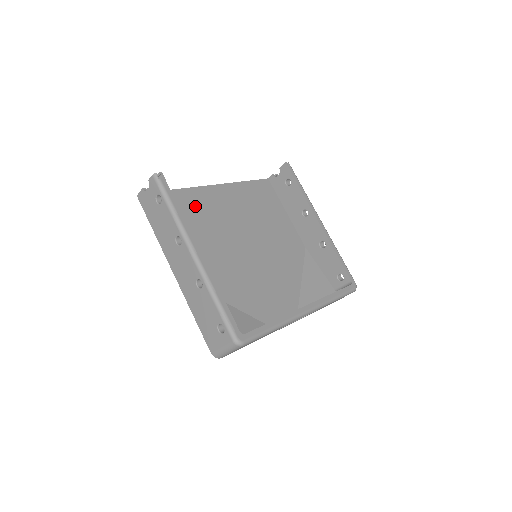
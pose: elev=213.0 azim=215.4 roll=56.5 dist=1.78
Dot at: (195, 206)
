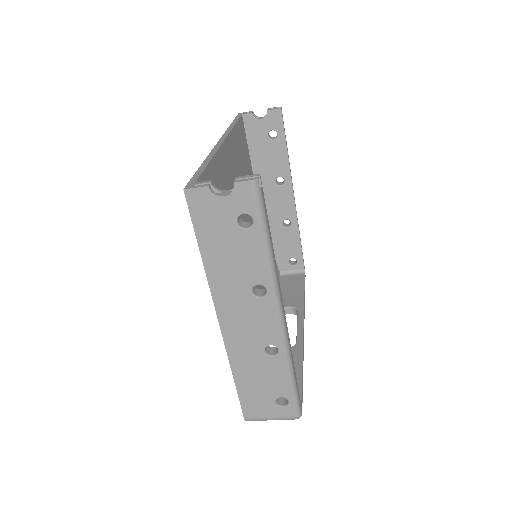
Dot at: occluded
